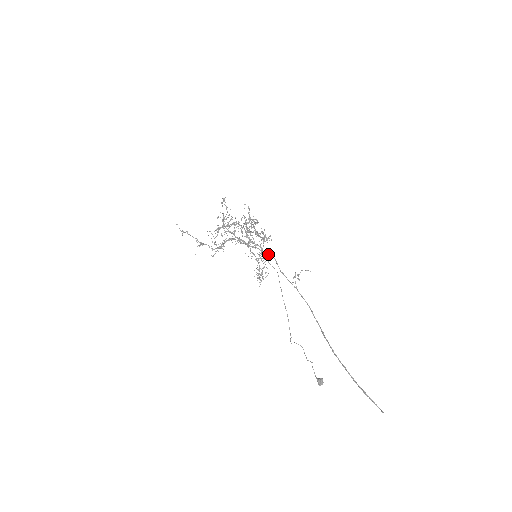
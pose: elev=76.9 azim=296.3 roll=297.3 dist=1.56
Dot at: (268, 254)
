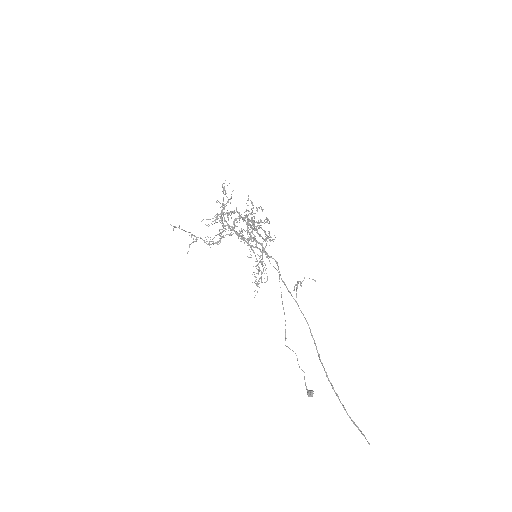
Dot at: (270, 256)
